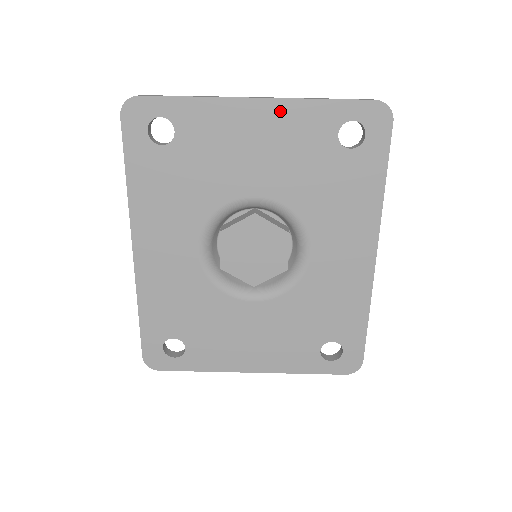
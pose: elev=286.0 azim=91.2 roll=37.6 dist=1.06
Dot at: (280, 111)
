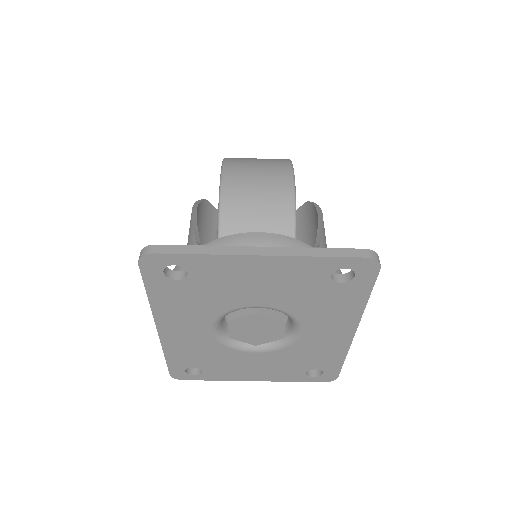
Dot at: (281, 263)
